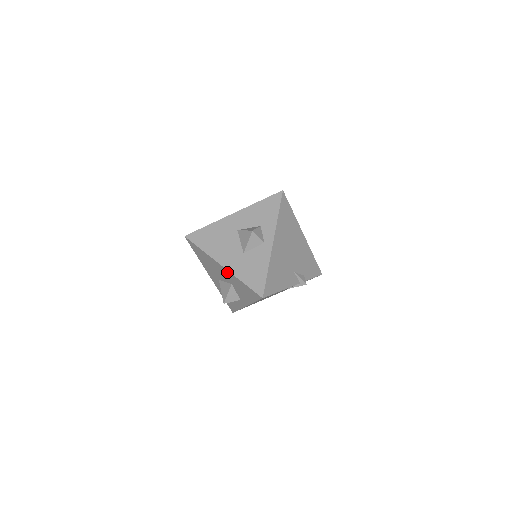
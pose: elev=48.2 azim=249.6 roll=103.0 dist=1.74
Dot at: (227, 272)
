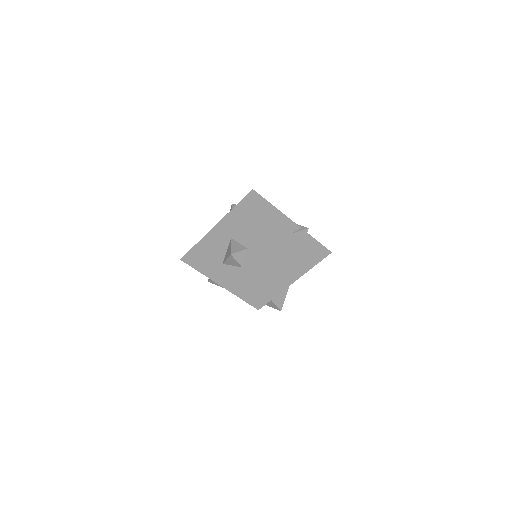
Dot at: (221, 225)
